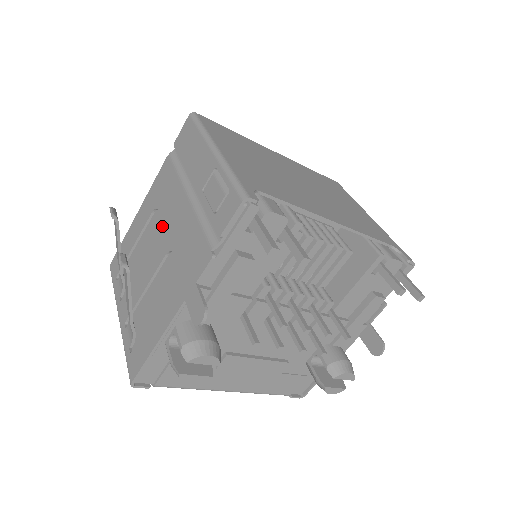
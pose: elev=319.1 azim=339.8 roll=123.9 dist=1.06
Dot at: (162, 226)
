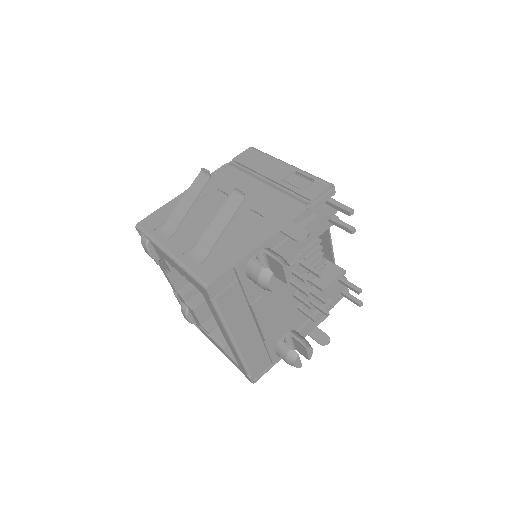
Dot at: occluded
